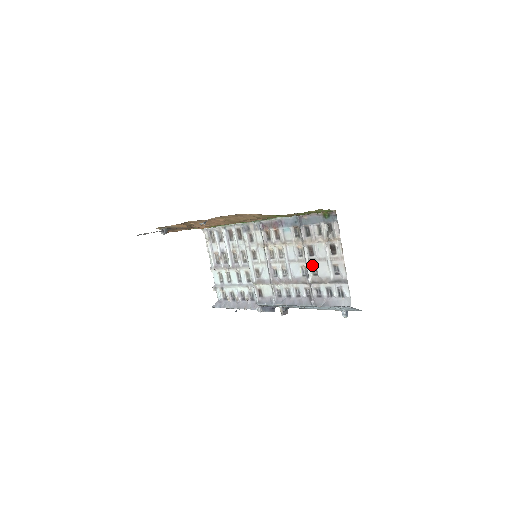
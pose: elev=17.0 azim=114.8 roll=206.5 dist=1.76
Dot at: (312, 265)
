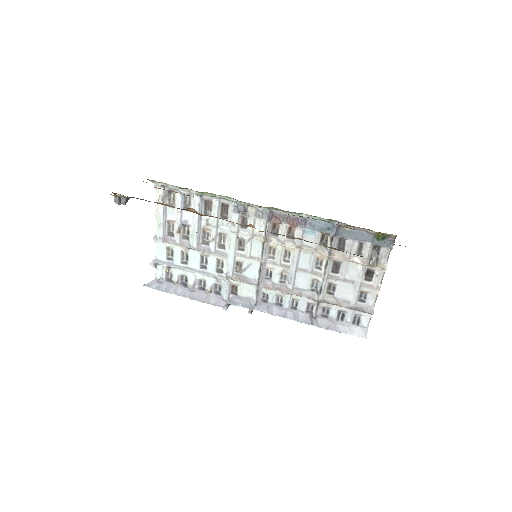
Dot at: (330, 282)
